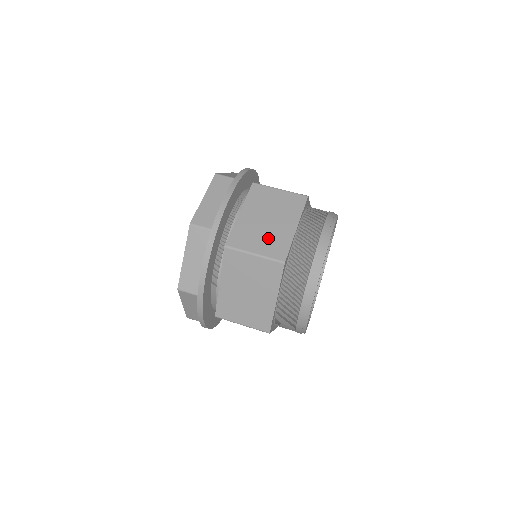
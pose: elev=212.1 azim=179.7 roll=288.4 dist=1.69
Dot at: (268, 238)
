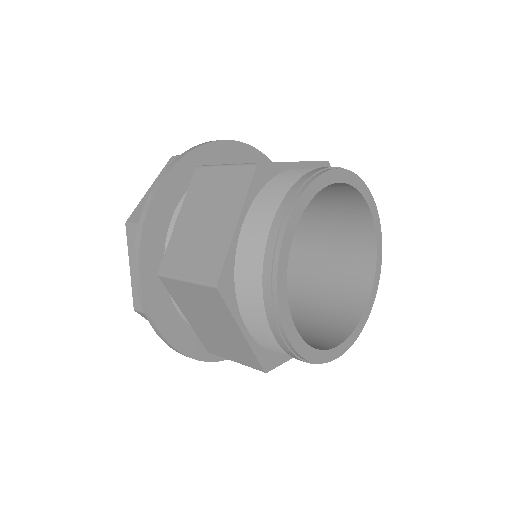
Dot at: occluded
